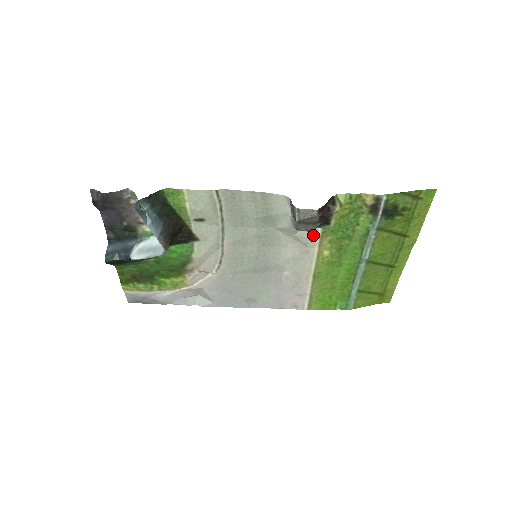
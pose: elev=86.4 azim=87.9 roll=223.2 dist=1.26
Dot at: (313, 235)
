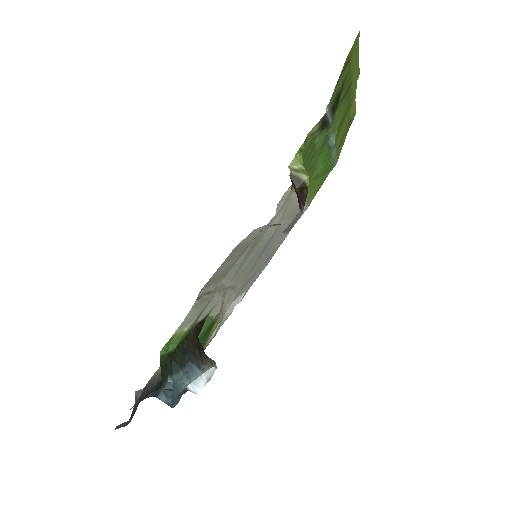
Dot at: (286, 196)
